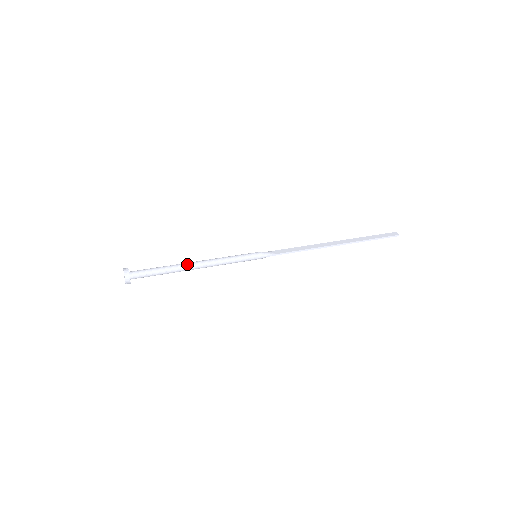
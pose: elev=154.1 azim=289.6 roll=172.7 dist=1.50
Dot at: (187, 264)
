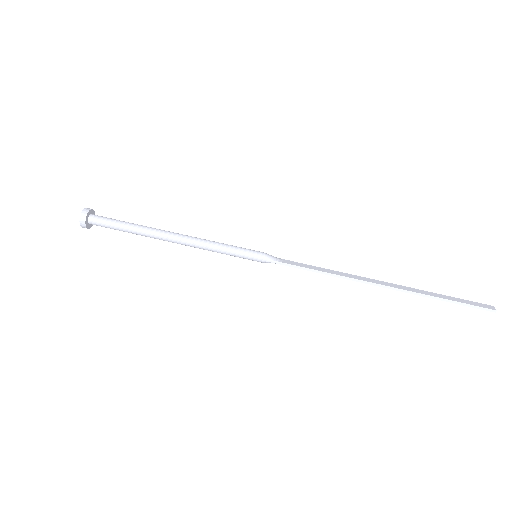
Dot at: (161, 230)
